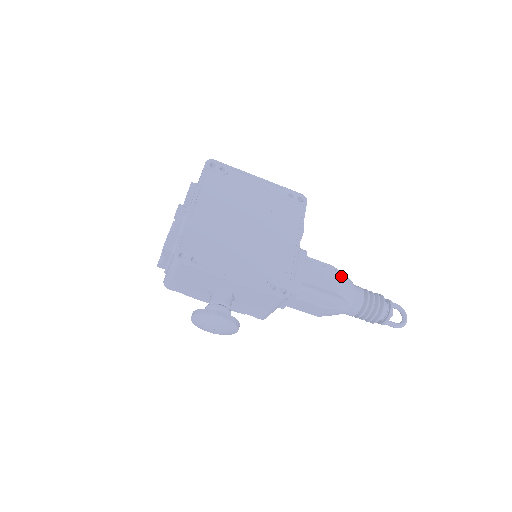
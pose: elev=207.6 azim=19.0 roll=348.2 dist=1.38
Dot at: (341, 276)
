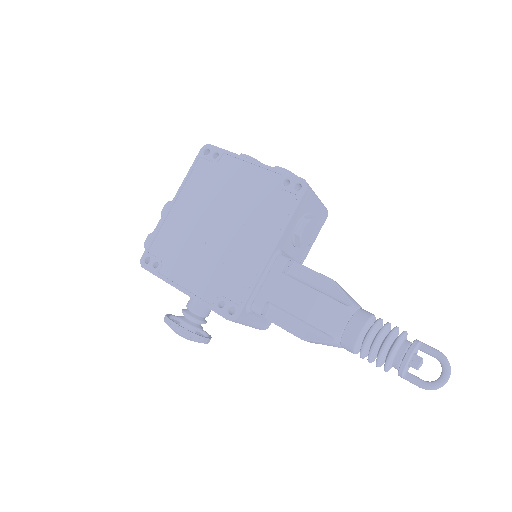
Dot at: (324, 299)
